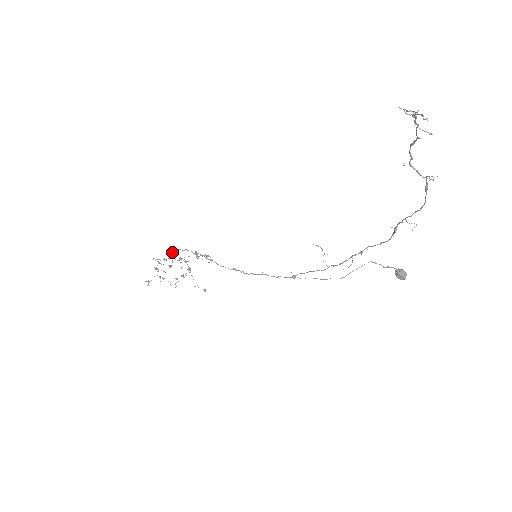
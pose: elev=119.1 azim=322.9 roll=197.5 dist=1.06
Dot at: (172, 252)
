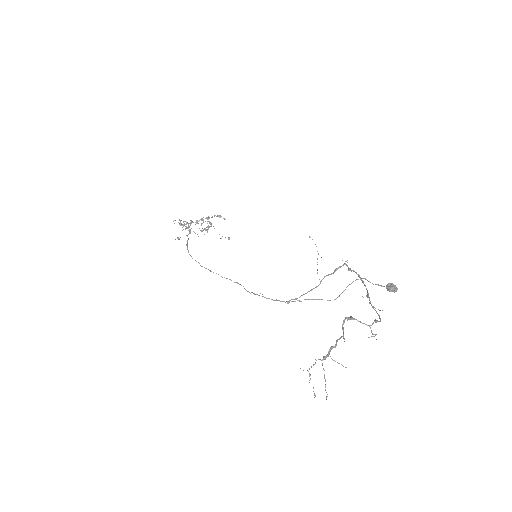
Dot at: occluded
